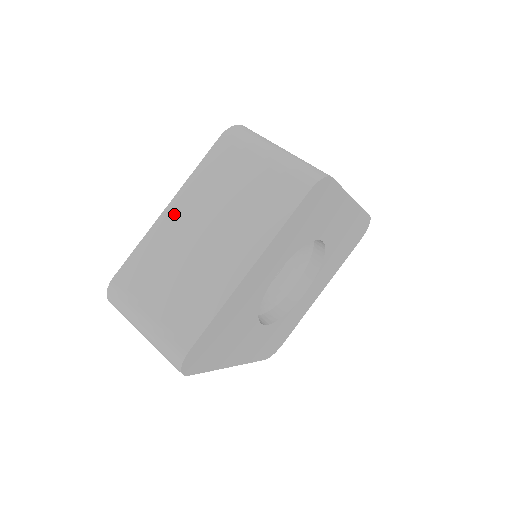
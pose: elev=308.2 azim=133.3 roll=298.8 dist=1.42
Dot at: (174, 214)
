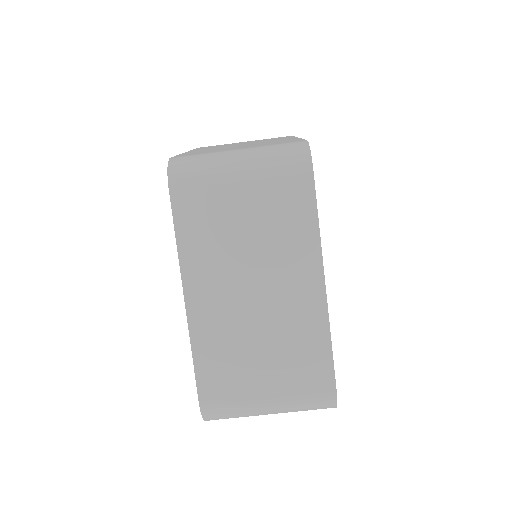
Dot at: (200, 299)
